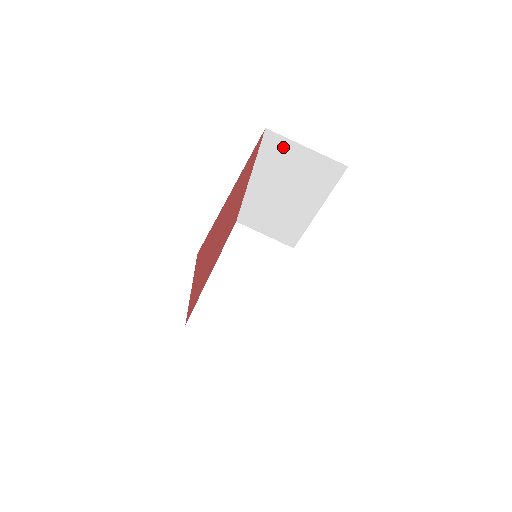
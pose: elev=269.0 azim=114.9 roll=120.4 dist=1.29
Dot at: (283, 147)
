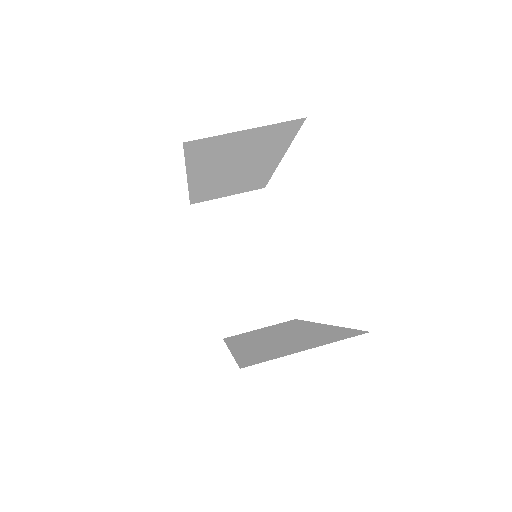
Dot at: (215, 143)
